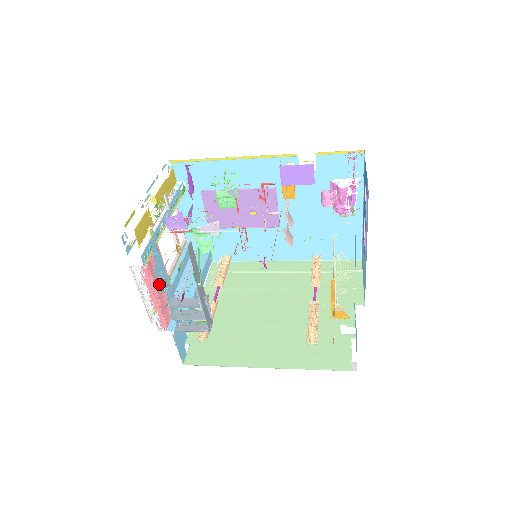
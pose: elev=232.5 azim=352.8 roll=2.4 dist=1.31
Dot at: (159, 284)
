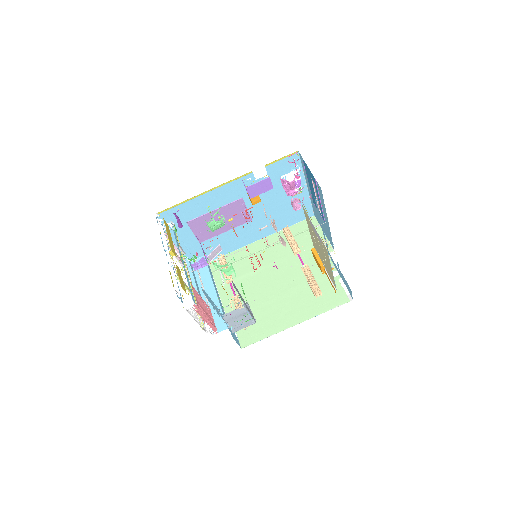
Dot at: (217, 313)
